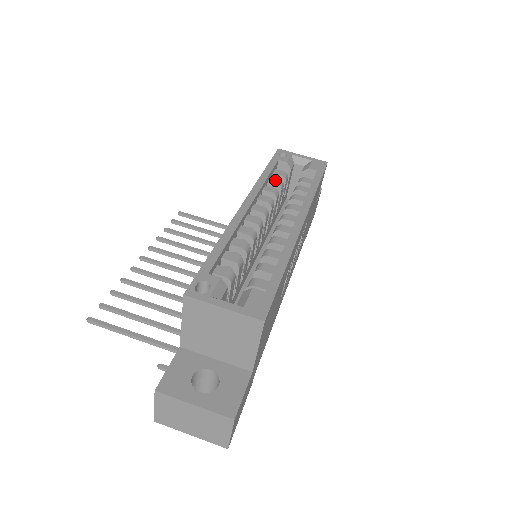
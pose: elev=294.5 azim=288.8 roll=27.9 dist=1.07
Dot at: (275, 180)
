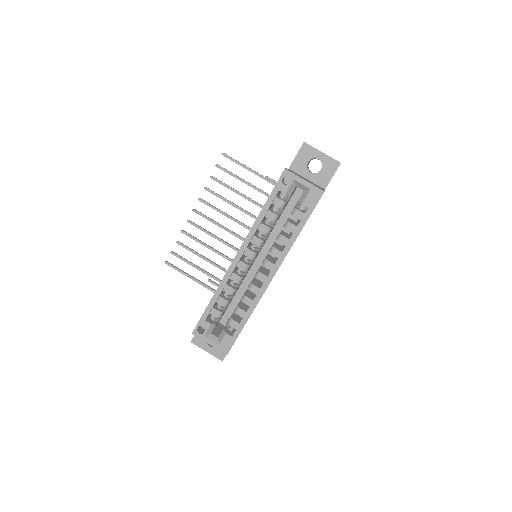
Dot at: (271, 215)
